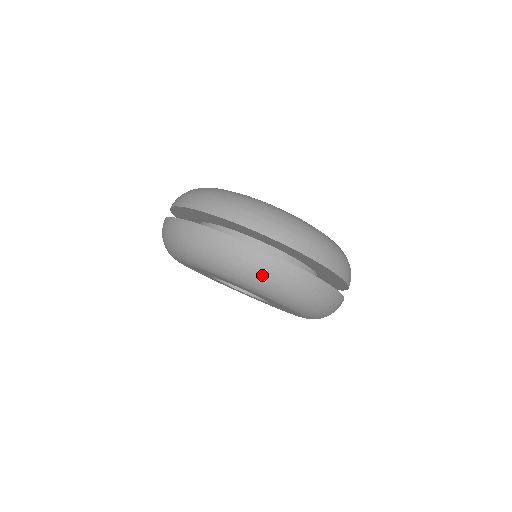
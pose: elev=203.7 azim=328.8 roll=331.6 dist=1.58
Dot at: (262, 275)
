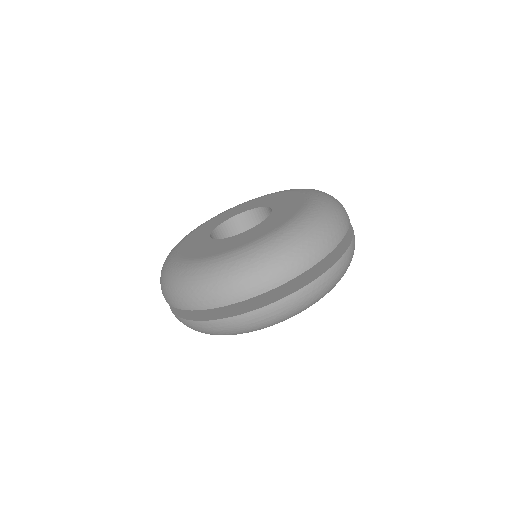
Dot at: (338, 280)
